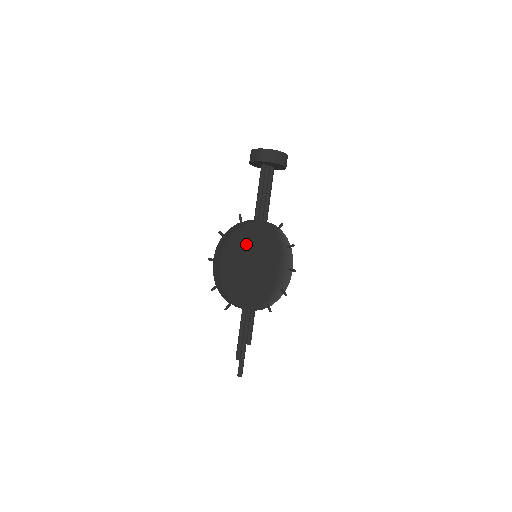
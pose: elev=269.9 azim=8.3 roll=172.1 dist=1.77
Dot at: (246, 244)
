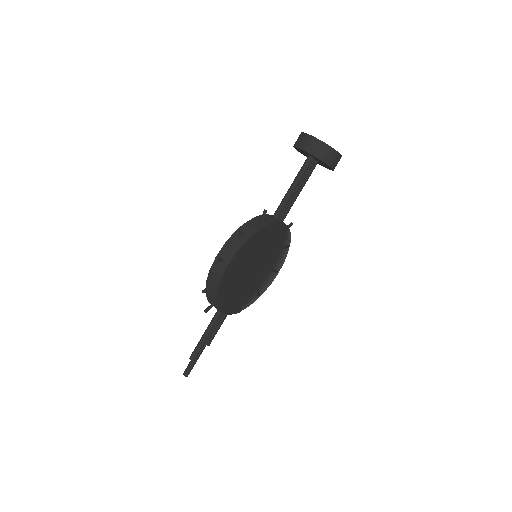
Dot at: (258, 246)
